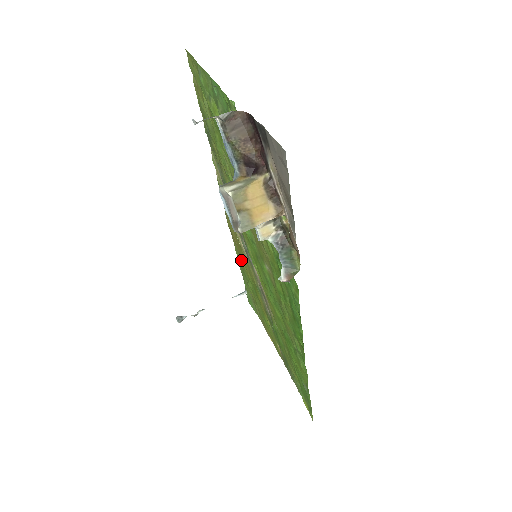
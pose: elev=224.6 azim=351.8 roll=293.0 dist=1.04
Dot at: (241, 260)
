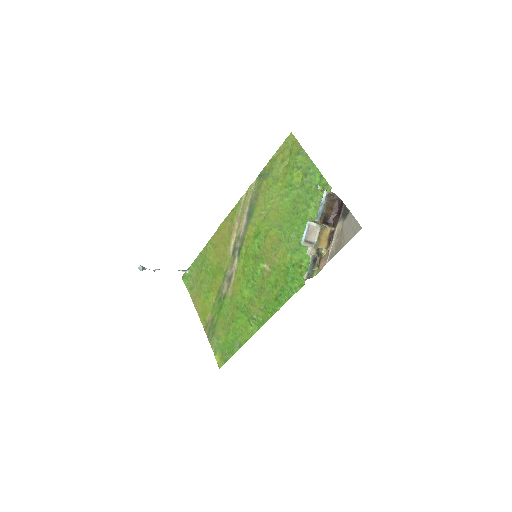
Dot at: (212, 250)
